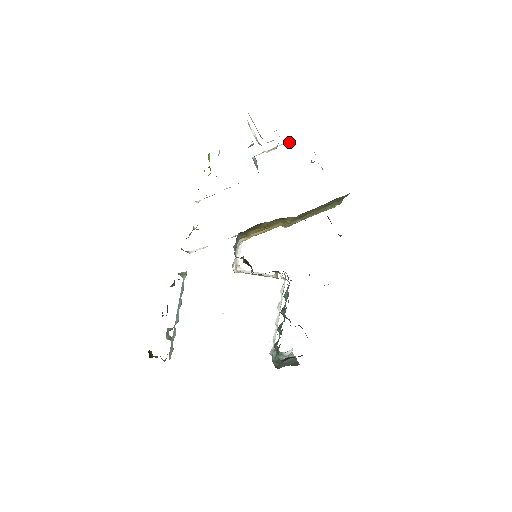
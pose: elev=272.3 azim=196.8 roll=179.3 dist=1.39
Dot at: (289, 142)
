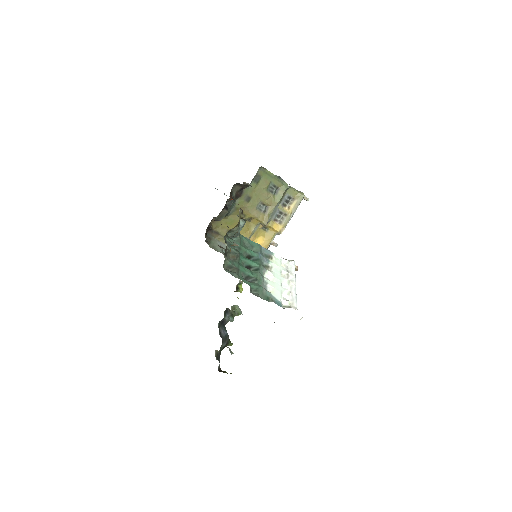
Dot at: occluded
